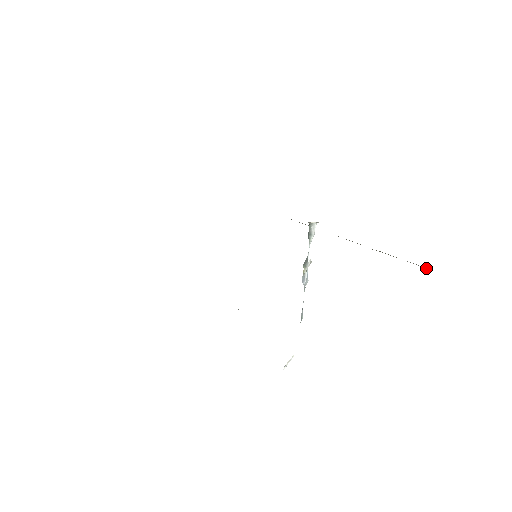
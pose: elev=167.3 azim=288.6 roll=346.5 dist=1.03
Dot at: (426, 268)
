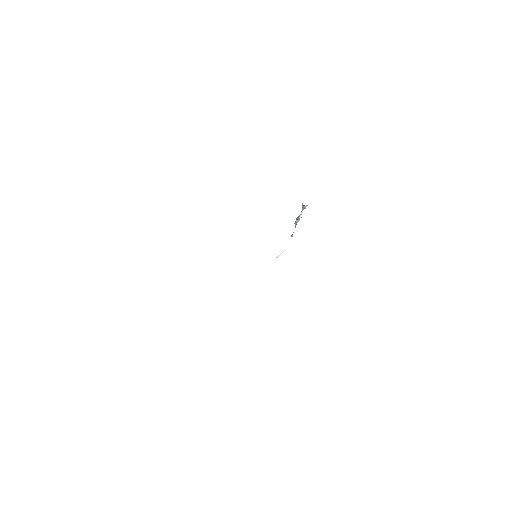
Dot at: occluded
